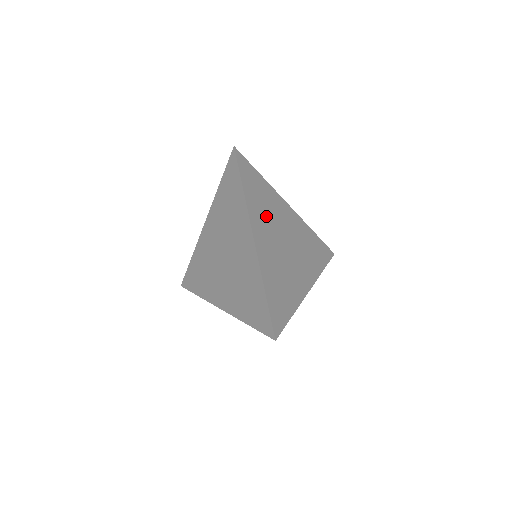
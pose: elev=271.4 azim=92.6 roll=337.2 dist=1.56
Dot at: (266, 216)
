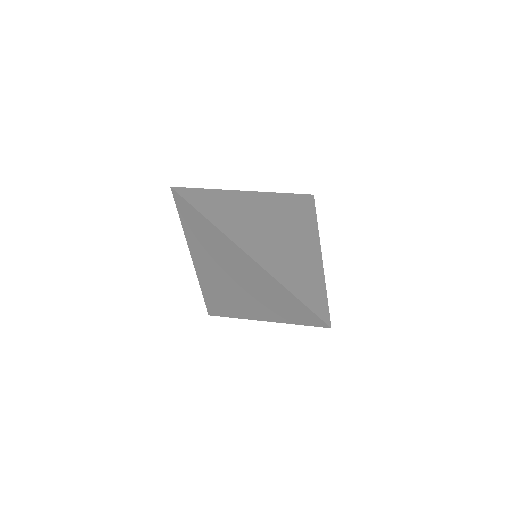
Dot at: (243, 224)
